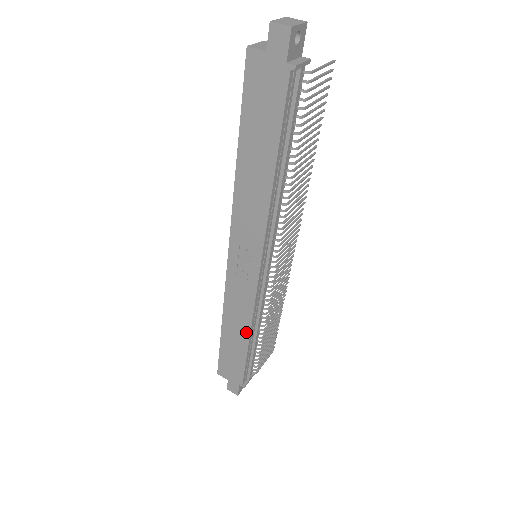
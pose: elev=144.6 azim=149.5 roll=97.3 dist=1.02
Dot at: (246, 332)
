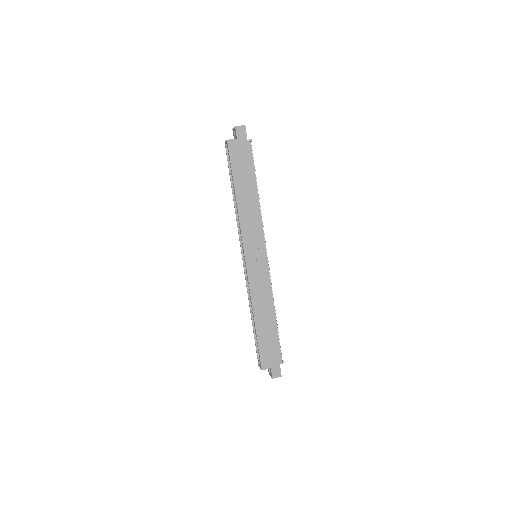
Dot at: (271, 310)
